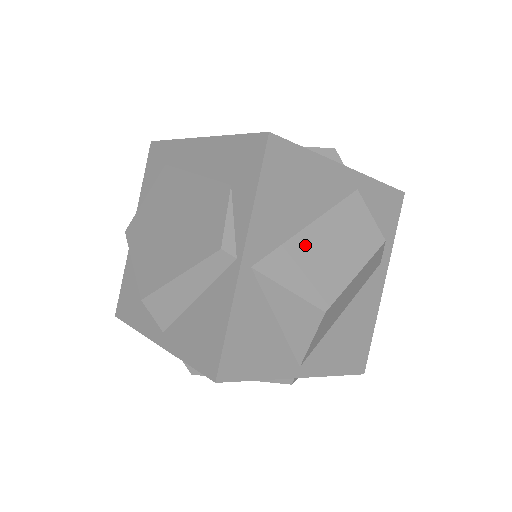
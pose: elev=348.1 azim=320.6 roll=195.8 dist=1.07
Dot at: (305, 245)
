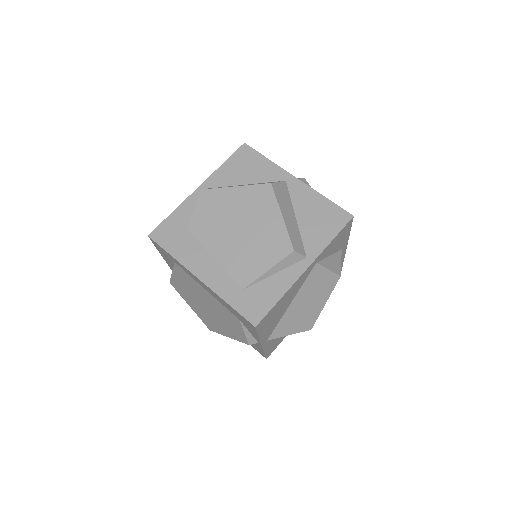
Dot at: (291, 313)
